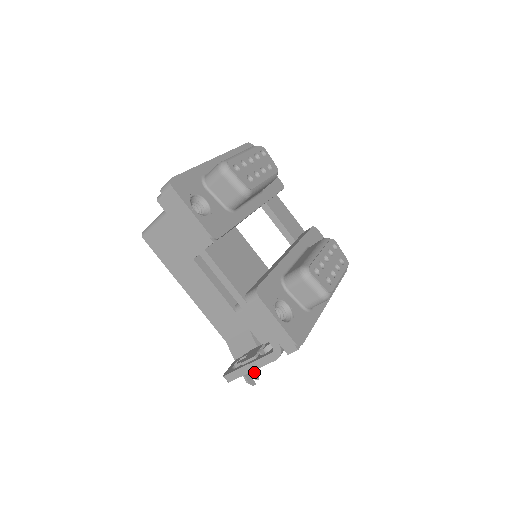
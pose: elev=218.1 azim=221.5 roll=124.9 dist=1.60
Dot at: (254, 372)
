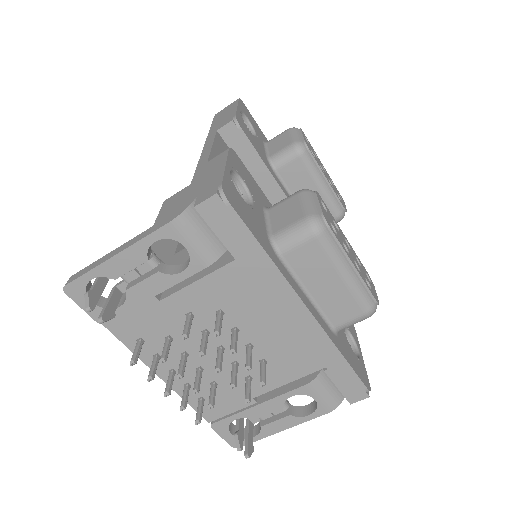
Dot at: (109, 310)
